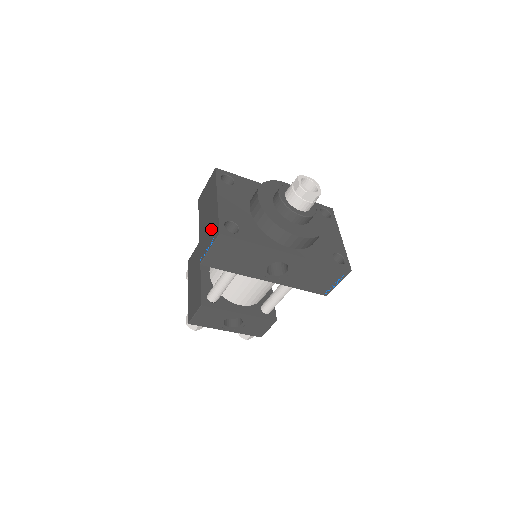
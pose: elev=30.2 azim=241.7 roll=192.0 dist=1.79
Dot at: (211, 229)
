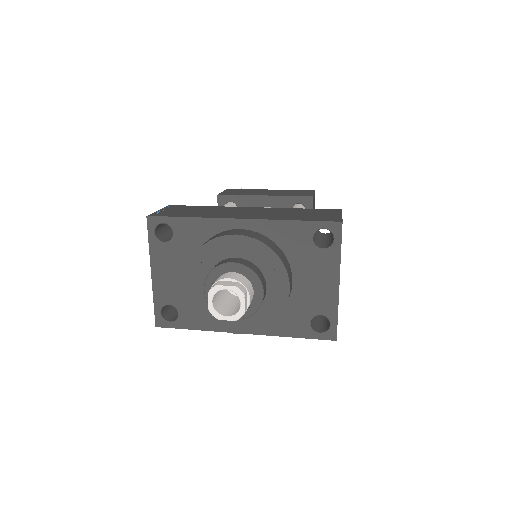
Dot at: occluded
